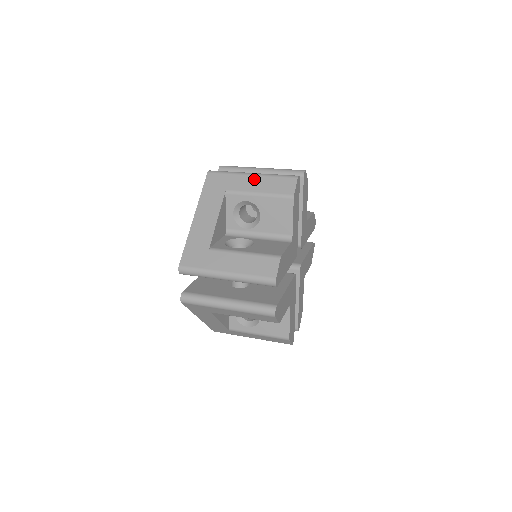
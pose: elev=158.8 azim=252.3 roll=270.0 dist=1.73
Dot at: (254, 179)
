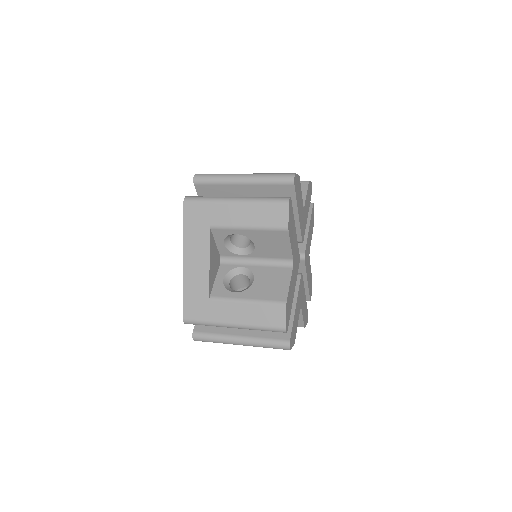
Dot at: occluded
